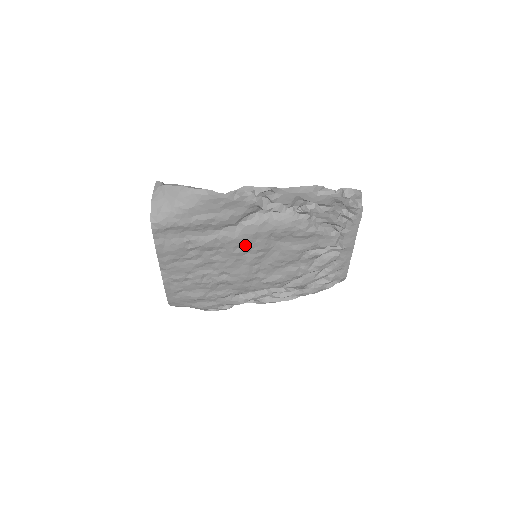
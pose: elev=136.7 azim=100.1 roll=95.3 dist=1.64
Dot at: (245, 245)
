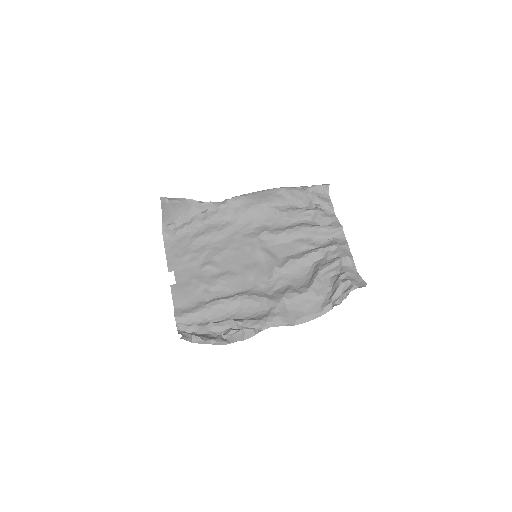
Dot at: (250, 278)
